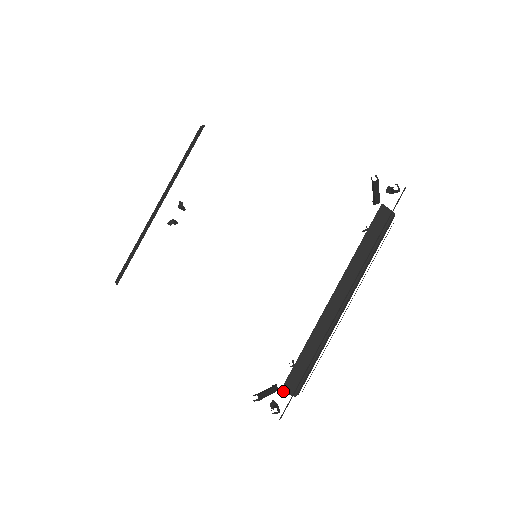
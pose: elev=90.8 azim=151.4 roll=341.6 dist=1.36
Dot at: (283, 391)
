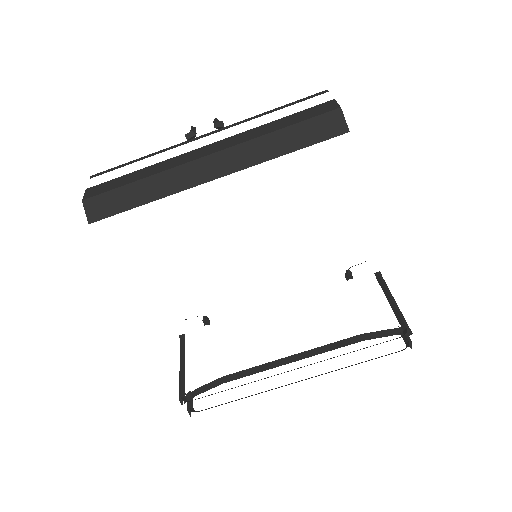
Dot at: occluded
